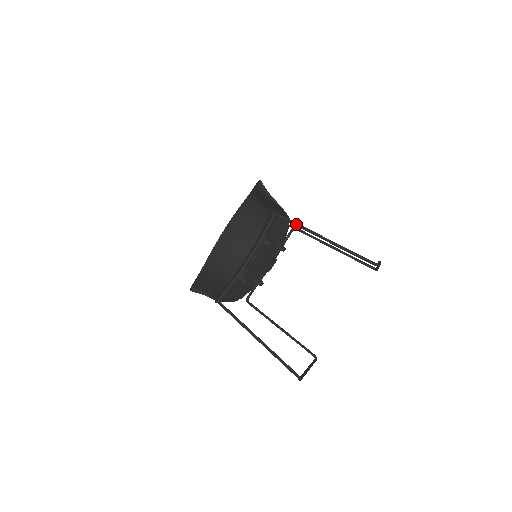
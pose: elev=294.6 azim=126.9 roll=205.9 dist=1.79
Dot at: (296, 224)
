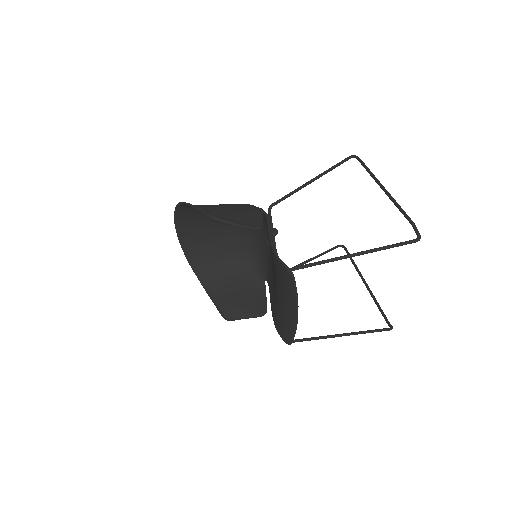
Dot at: (320, 264)
